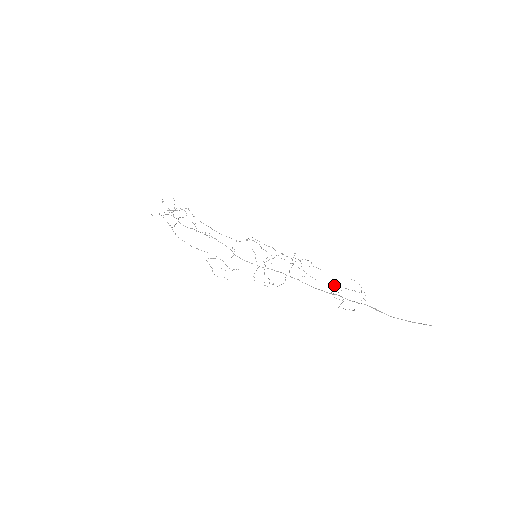
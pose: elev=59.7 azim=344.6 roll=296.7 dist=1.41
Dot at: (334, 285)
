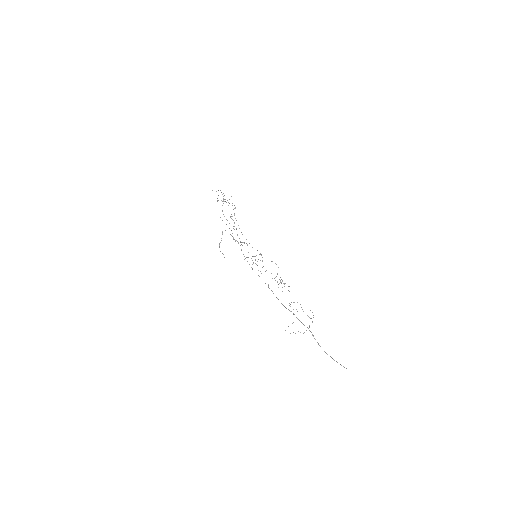
Dot at: occluded
